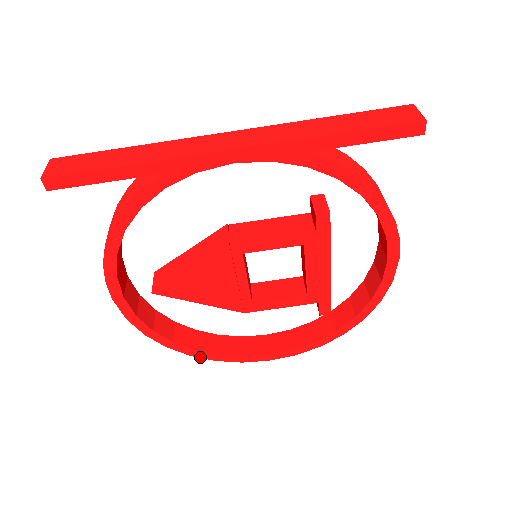
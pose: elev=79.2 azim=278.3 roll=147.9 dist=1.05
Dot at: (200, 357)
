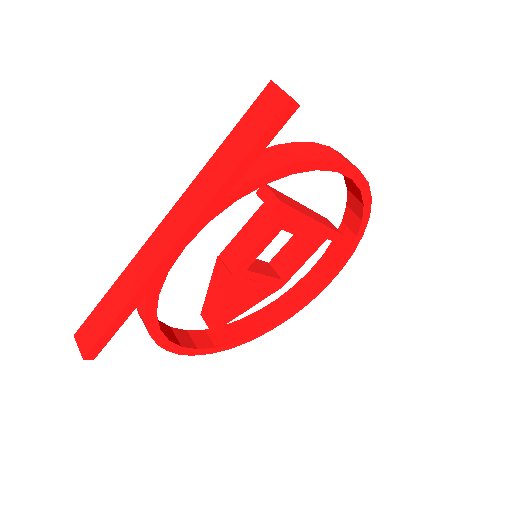
Dot at: (278, 325)
